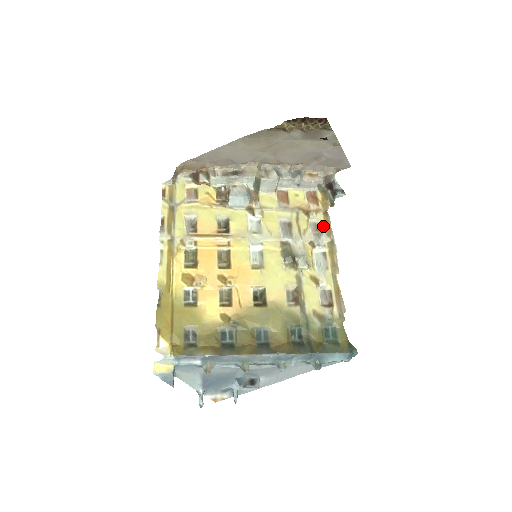
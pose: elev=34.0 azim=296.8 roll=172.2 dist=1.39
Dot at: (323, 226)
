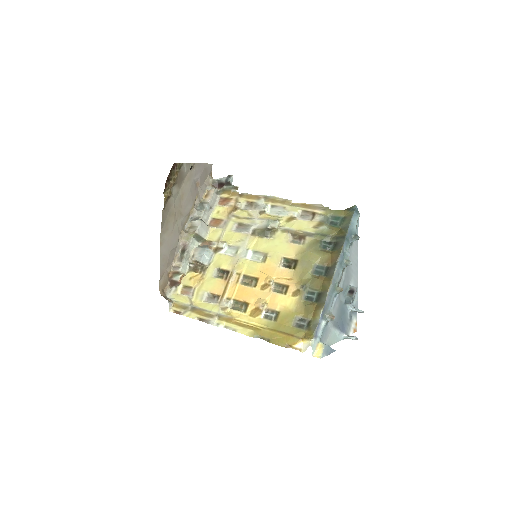
Dot at: (250, 200)
